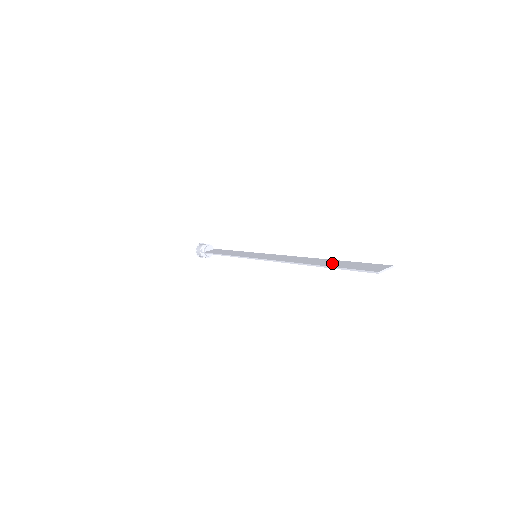
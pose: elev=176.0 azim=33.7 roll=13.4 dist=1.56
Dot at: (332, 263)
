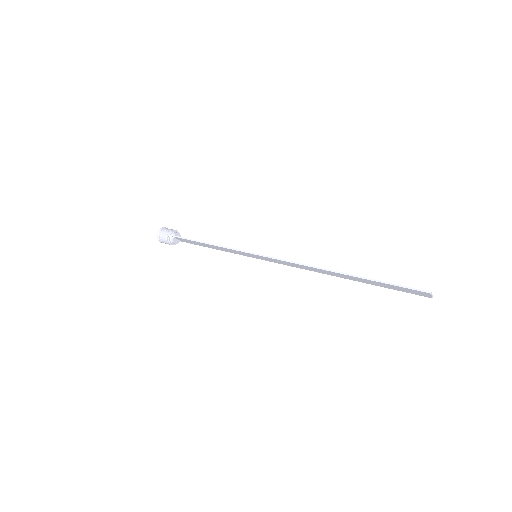
Dot at: occluded
